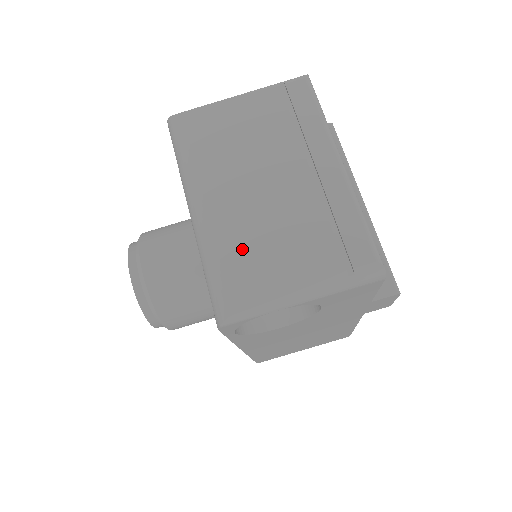
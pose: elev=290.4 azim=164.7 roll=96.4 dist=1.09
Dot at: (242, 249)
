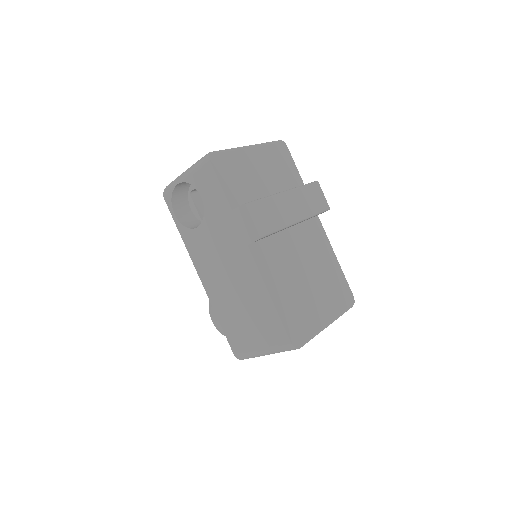
Dot at: occluded
